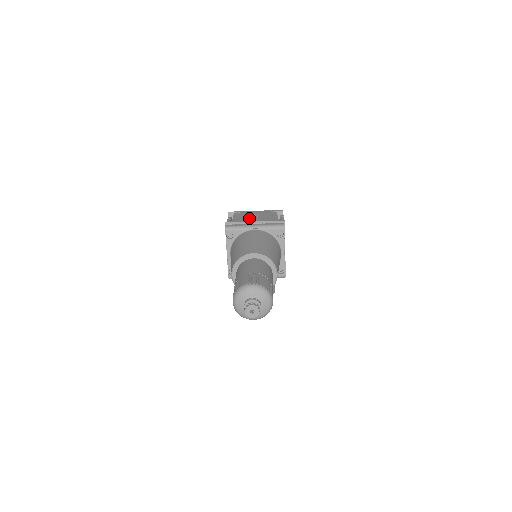
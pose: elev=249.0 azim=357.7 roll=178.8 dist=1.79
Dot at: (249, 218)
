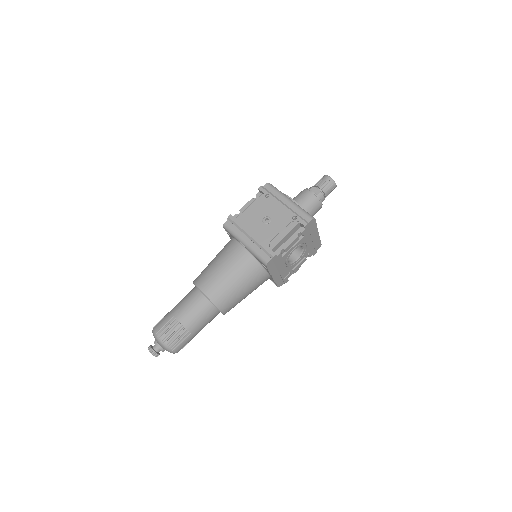
Dot at: (255, 223)
